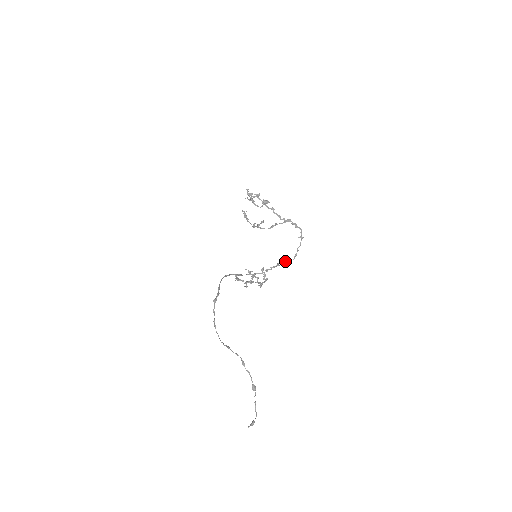
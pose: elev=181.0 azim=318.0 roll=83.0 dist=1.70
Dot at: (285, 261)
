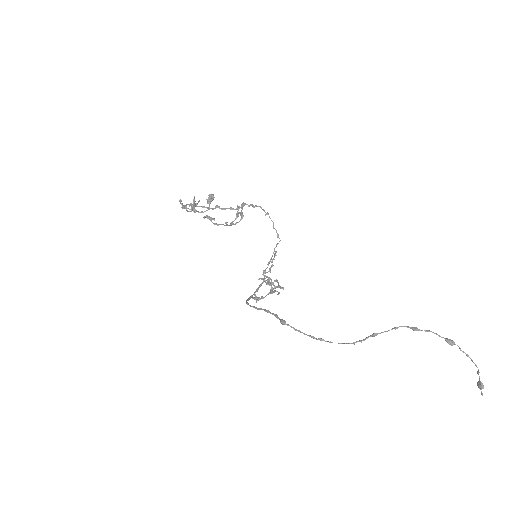
Dot at: (274, 249)
